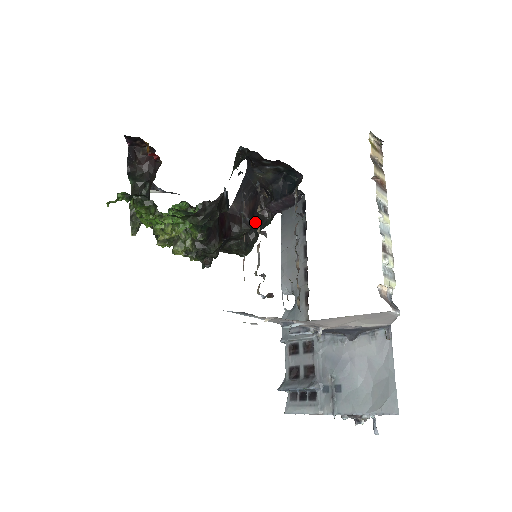
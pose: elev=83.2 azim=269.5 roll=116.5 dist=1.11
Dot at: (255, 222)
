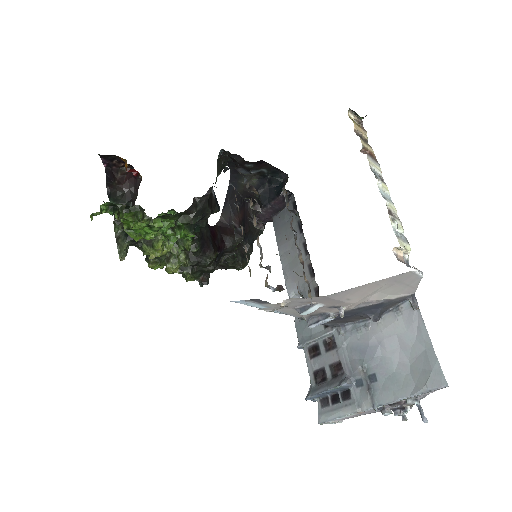
Dot at: (247, 233)
